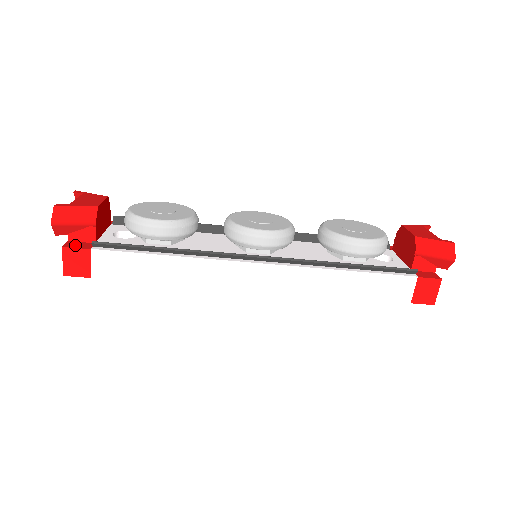
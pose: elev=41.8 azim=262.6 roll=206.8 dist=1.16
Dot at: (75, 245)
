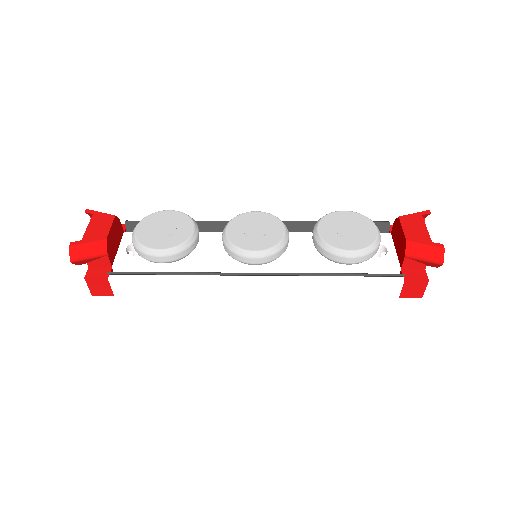
Dot at: (95, 274)
